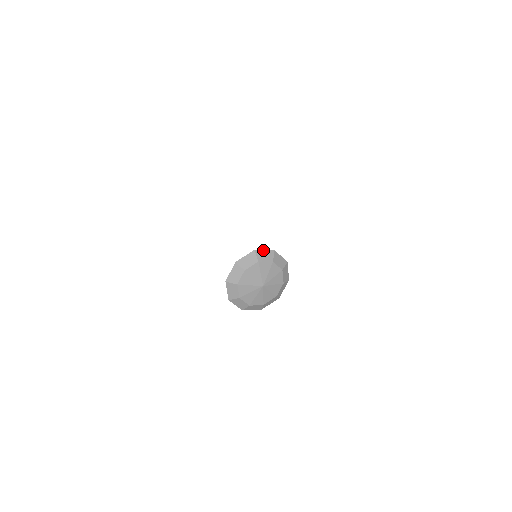
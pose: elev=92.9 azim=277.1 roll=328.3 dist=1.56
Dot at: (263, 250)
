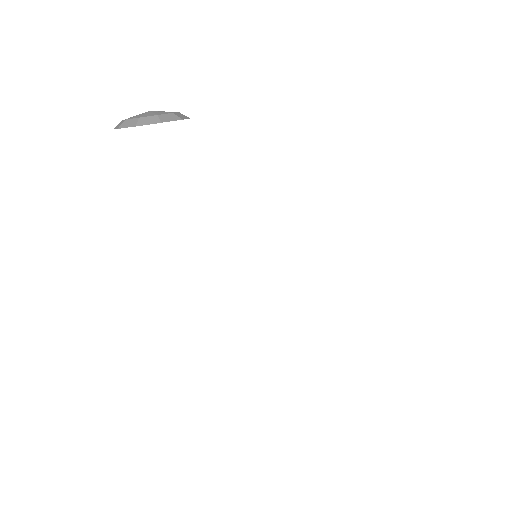
Dot at: occluded
